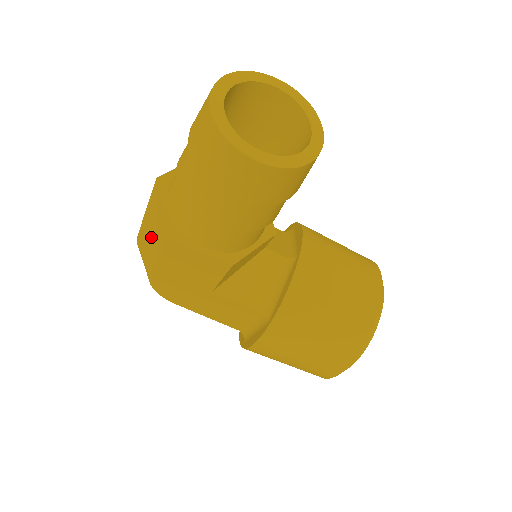
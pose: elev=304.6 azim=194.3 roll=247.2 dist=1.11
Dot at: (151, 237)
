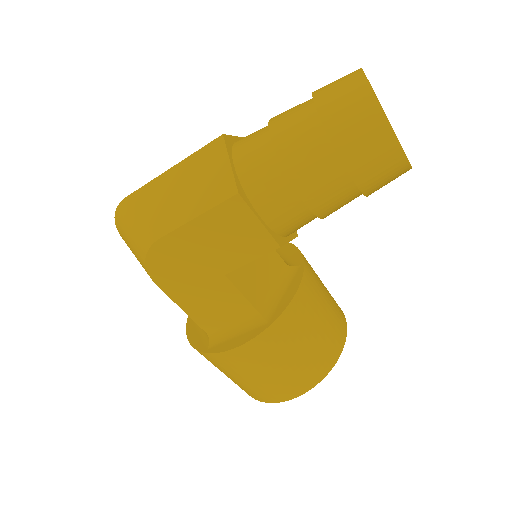
Dot at: (182, 194)
